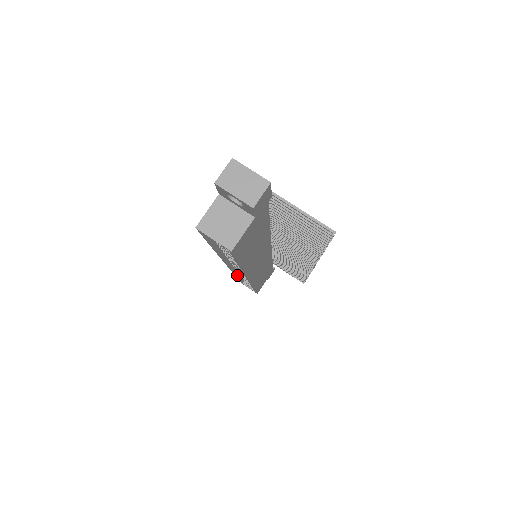
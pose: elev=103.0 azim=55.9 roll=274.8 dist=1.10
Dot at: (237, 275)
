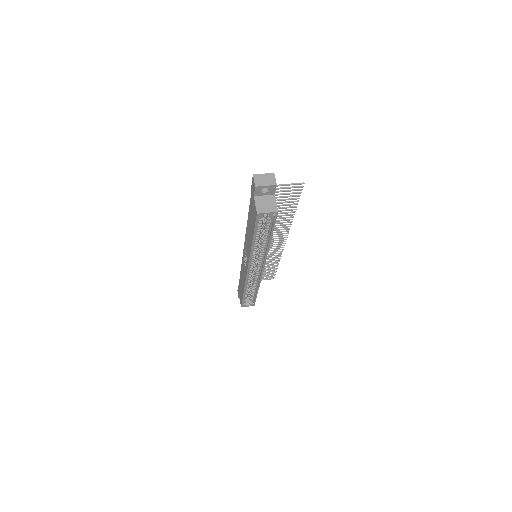
Dot at: (245, 288)
